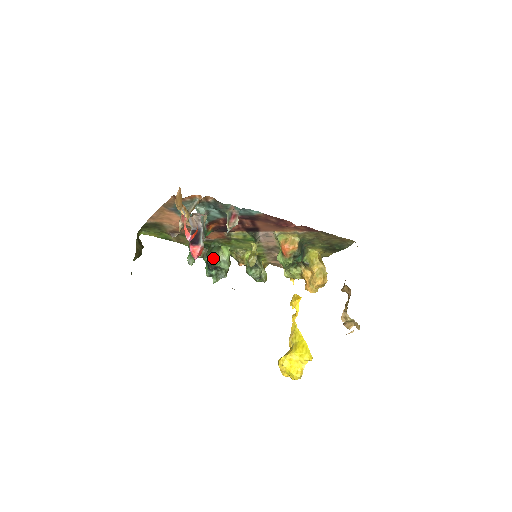
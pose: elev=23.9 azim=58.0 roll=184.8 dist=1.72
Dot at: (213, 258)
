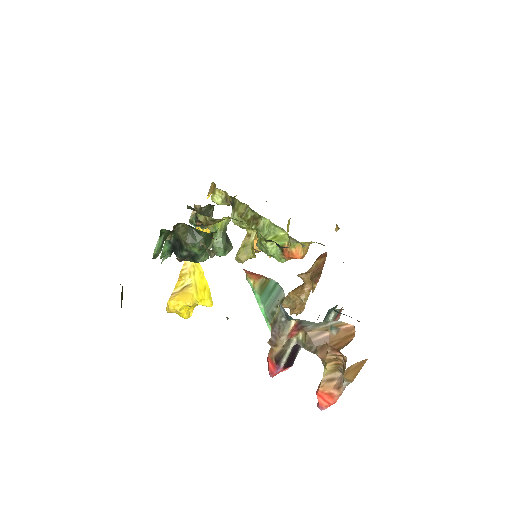
Dot at: (199, 256)
